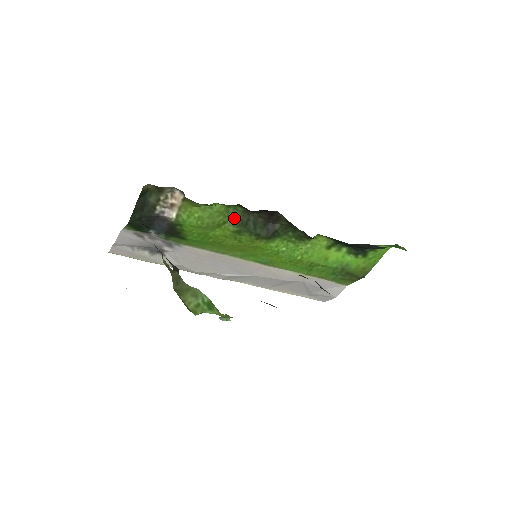
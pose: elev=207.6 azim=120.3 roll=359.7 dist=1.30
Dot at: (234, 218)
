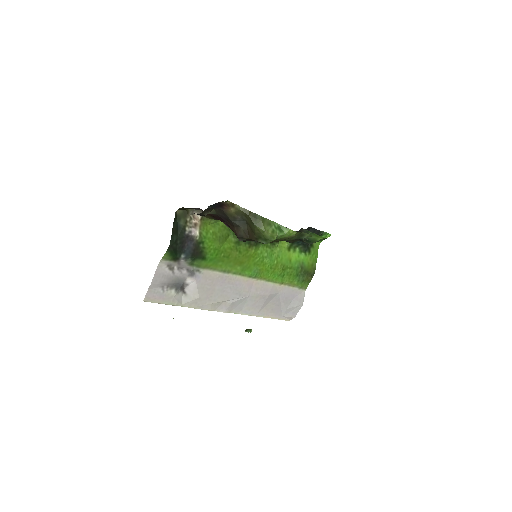
Dot at: (232, 231)
